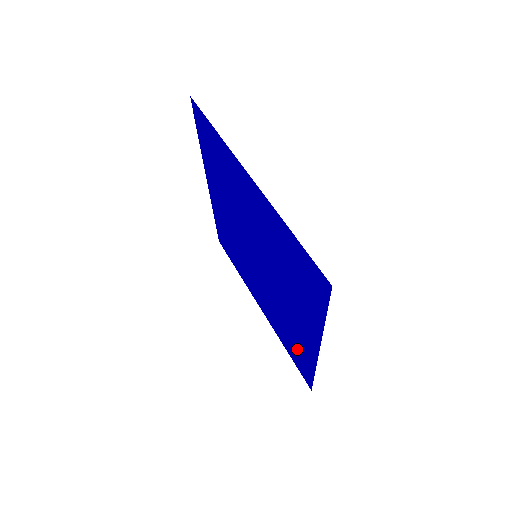
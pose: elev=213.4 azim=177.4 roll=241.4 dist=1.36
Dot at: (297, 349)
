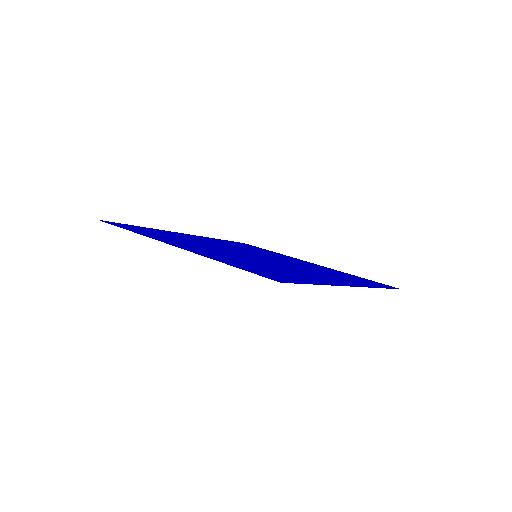
Dot at: (257, 249)
